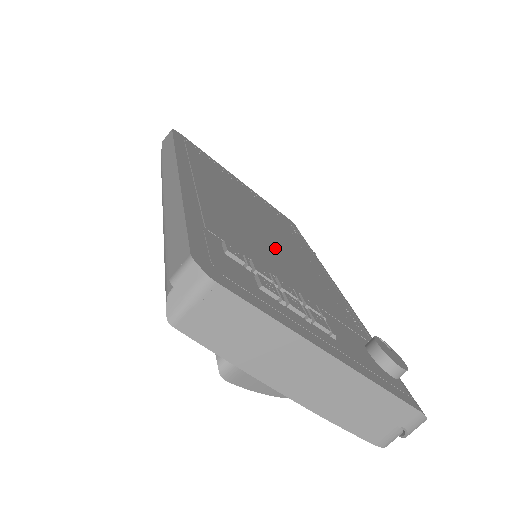
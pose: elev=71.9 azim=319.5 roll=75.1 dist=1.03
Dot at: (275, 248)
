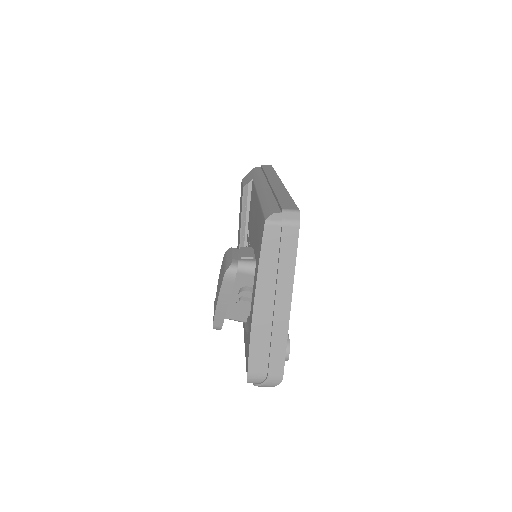
Dot at: occluded
